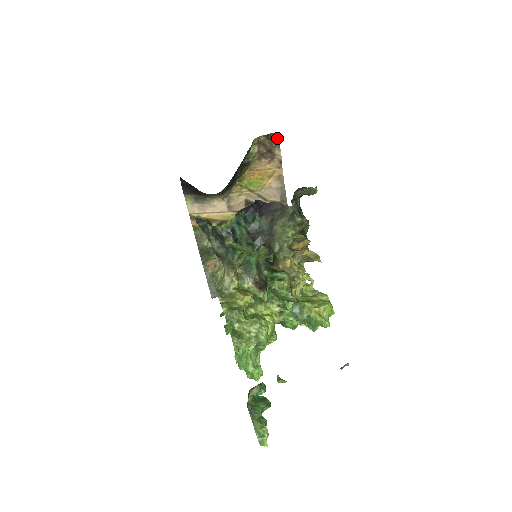
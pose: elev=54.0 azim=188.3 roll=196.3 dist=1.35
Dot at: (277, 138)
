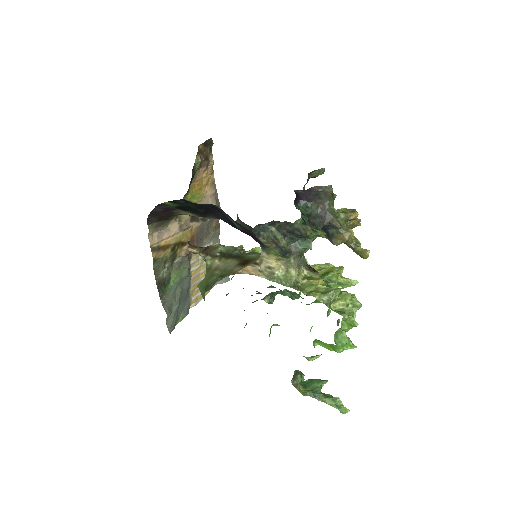
Dot at: (211, 144)
